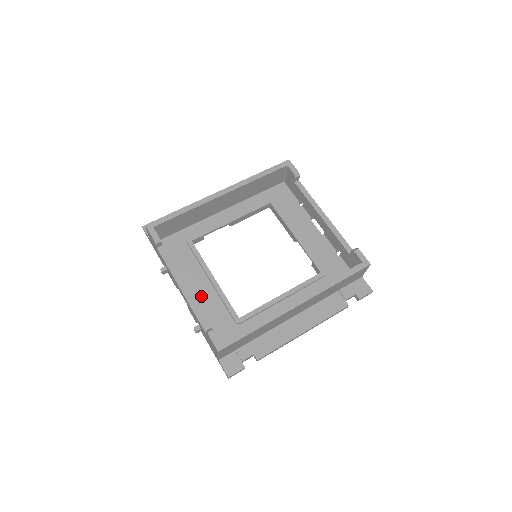
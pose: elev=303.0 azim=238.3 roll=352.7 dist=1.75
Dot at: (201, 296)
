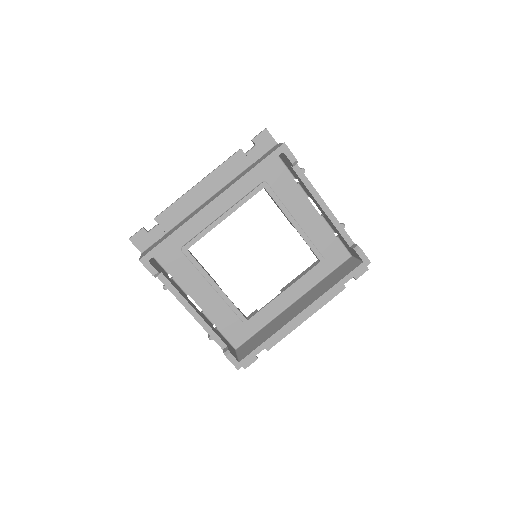
Dot at: (208, 304)
